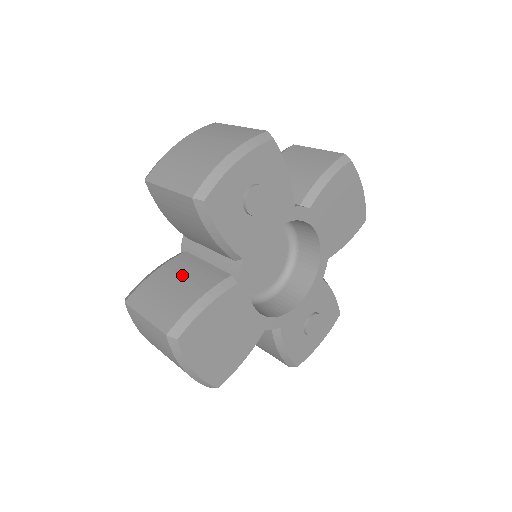
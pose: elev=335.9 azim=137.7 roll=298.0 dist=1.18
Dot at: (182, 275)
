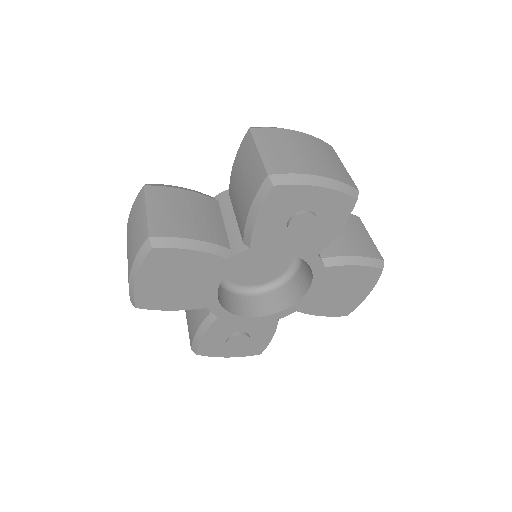
Dot at: (200, 212)
